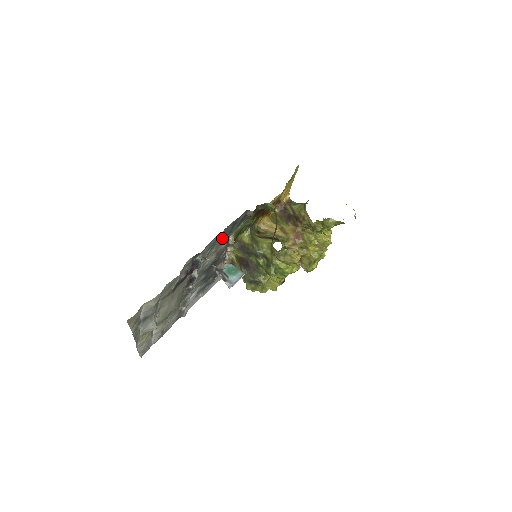
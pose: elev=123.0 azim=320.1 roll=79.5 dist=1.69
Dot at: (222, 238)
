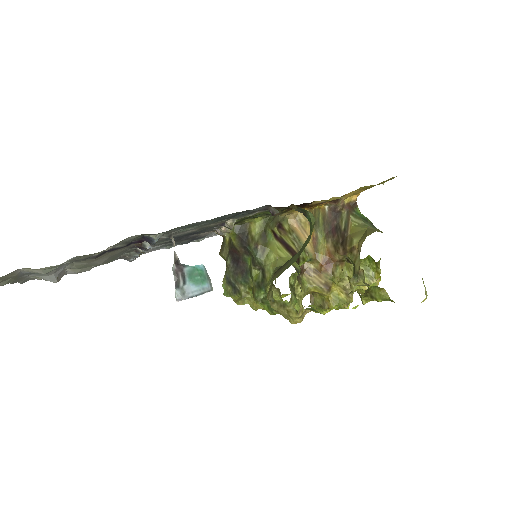
Dot at: (211, 221)
